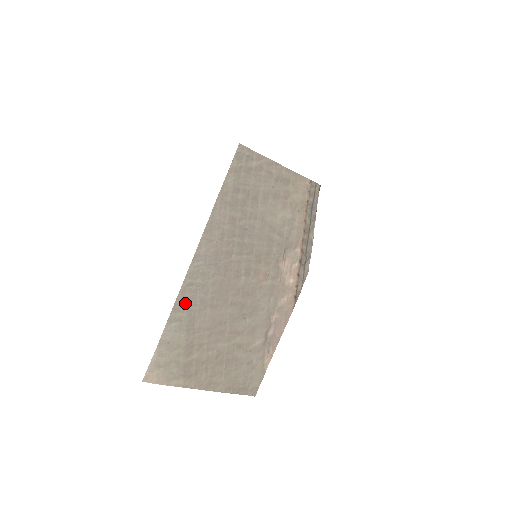
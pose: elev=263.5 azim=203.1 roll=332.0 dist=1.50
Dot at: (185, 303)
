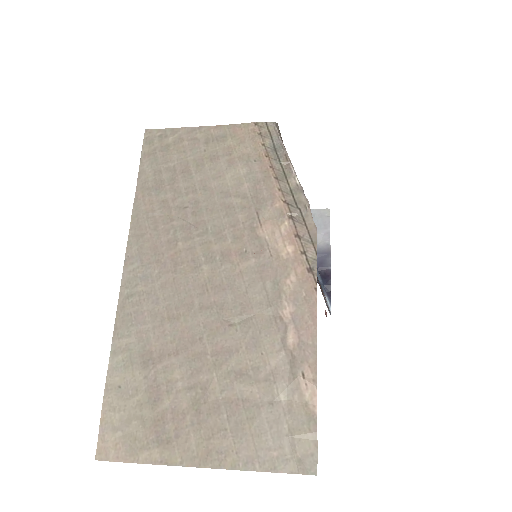
Dot at: (129, 323)
